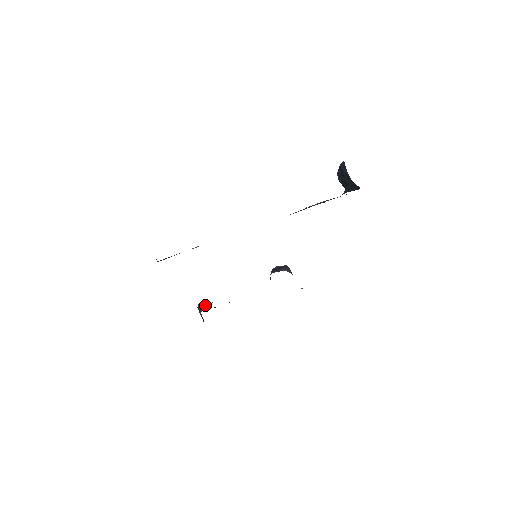
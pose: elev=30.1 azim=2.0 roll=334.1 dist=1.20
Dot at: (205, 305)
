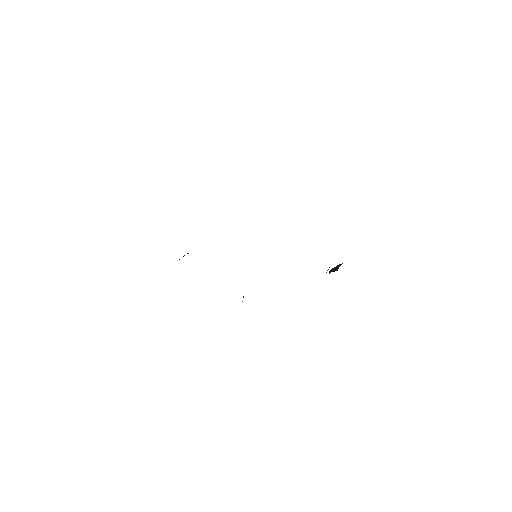
Dot at: occluded
